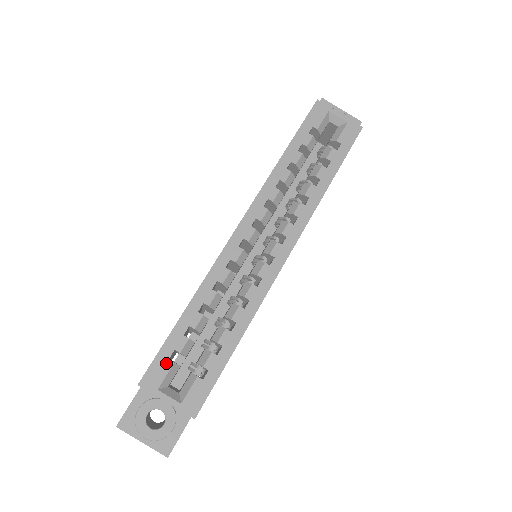
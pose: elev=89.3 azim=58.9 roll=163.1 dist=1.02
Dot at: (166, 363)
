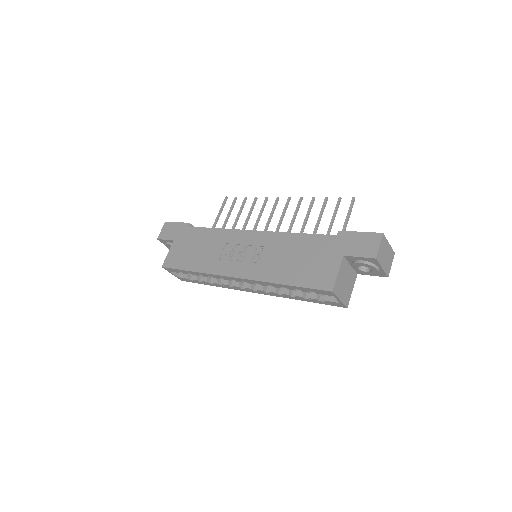
Dot at: (176, 271)
